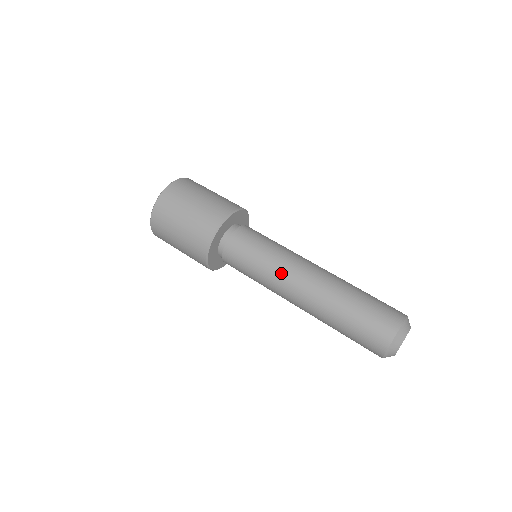
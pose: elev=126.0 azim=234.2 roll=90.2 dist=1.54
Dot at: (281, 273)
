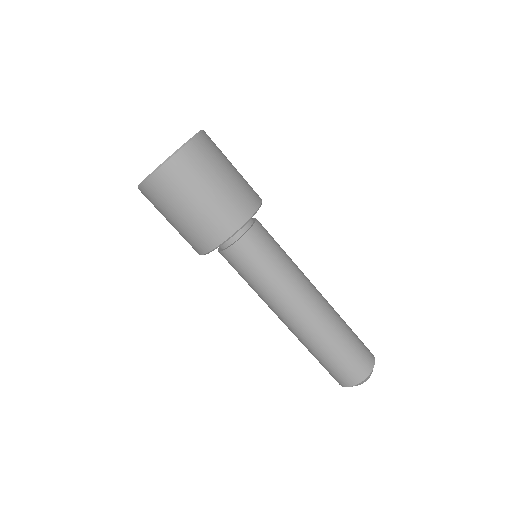
Dot at: occluded
